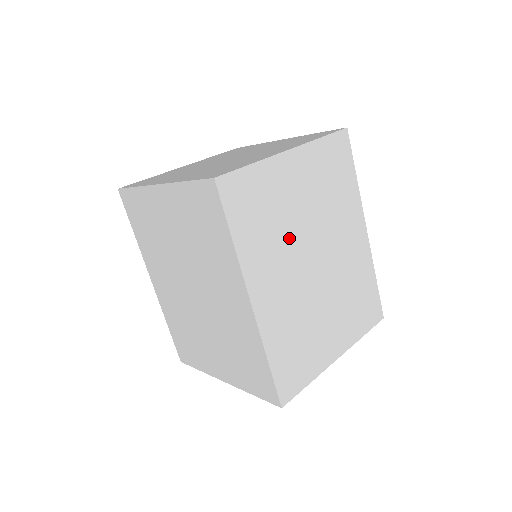
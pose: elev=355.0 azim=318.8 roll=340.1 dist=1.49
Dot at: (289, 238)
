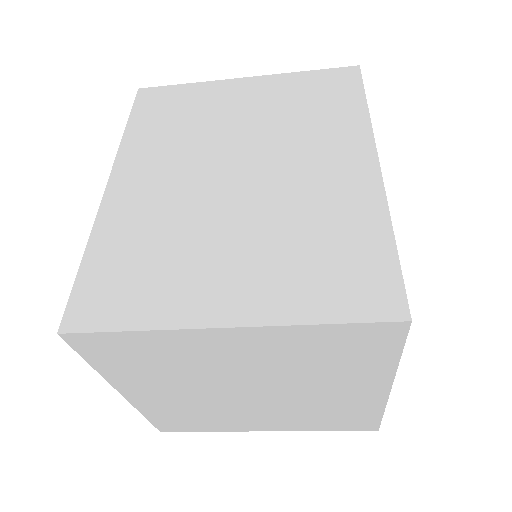
Dot at: occluded
